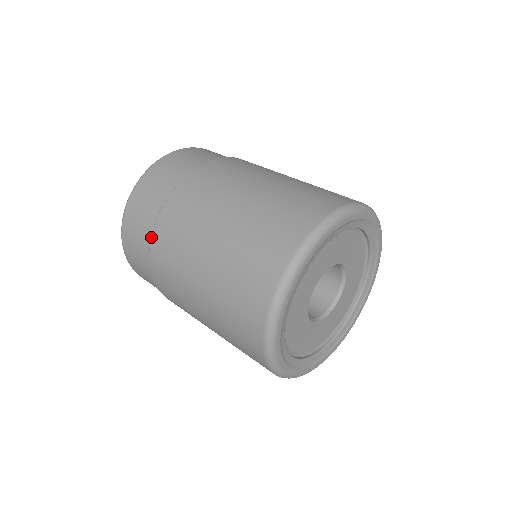
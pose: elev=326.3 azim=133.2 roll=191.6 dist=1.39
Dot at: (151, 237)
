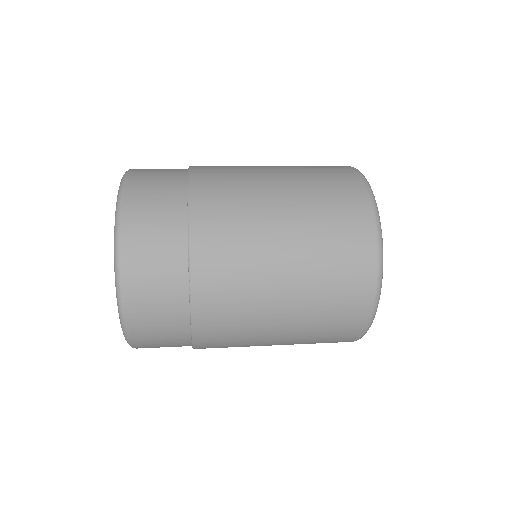
Dot at: (190, 265)
